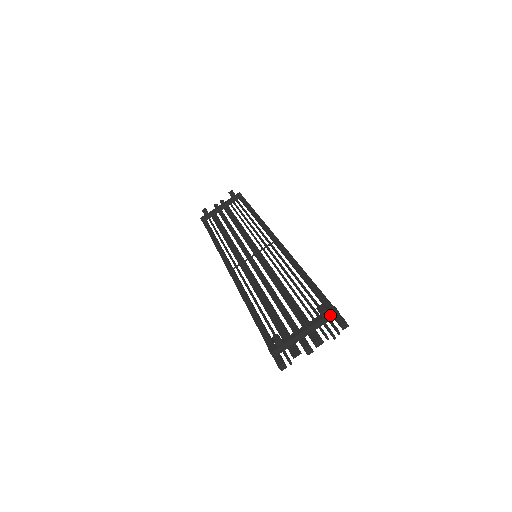
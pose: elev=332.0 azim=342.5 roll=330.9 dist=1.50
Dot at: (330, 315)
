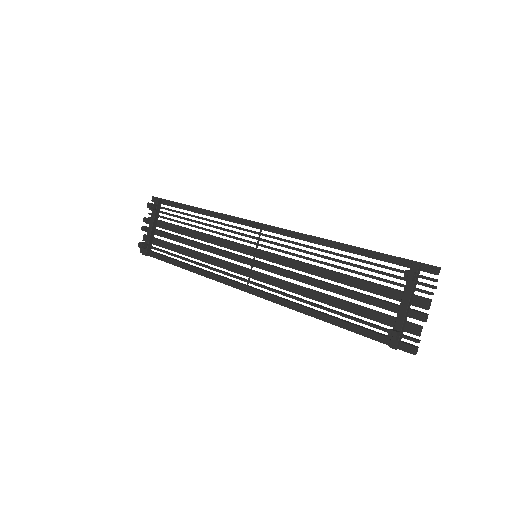
Dot at: (417, 272)
